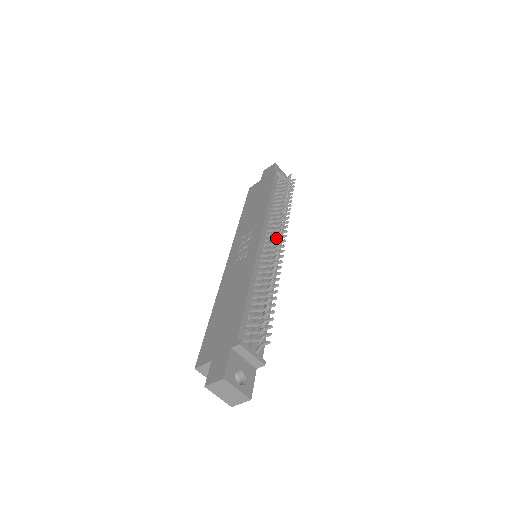
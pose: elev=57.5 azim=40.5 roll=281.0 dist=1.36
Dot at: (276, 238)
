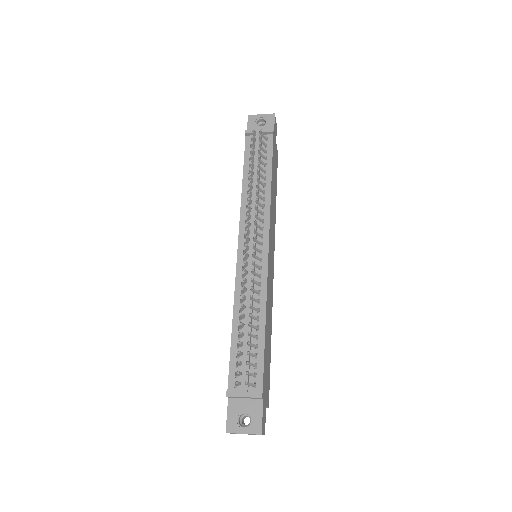
Dot at: (247, 240)
